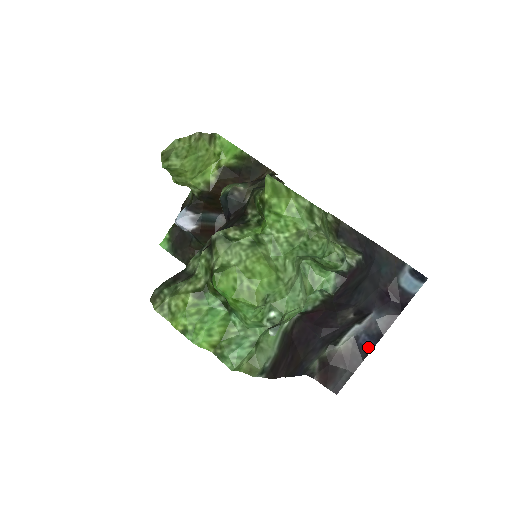
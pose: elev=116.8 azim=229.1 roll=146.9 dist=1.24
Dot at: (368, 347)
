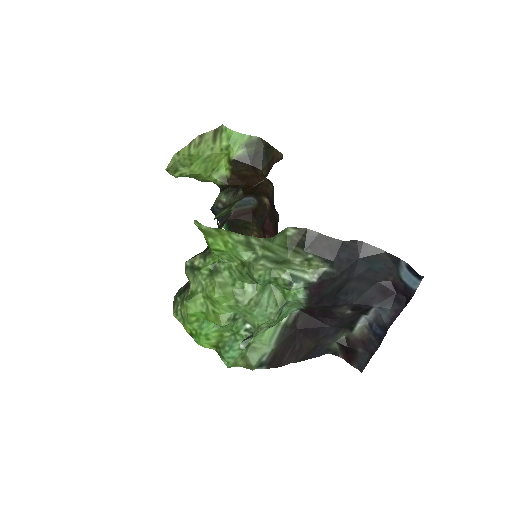
Dot at: (380, 336)
